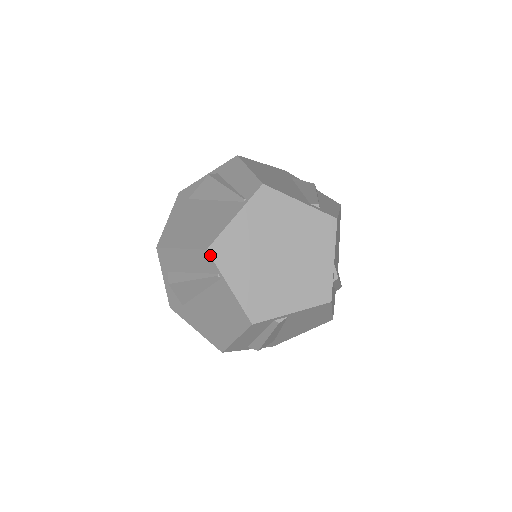
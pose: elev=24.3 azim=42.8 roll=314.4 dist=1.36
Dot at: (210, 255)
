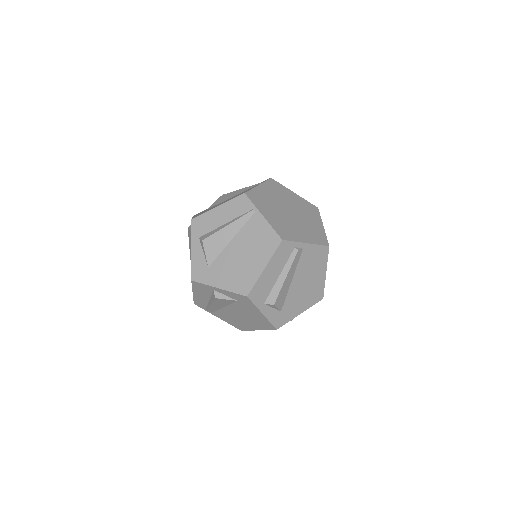
Dot at: (247, 196)
